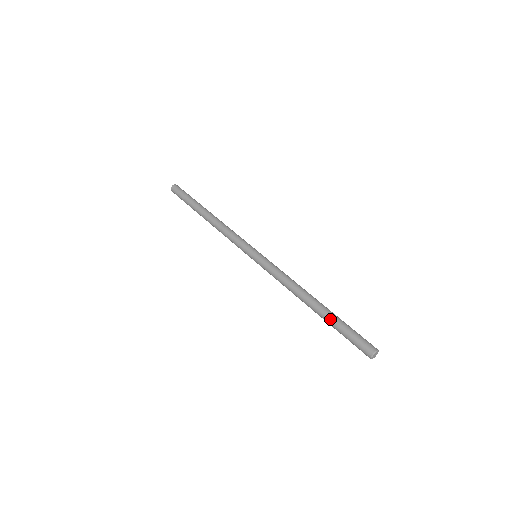
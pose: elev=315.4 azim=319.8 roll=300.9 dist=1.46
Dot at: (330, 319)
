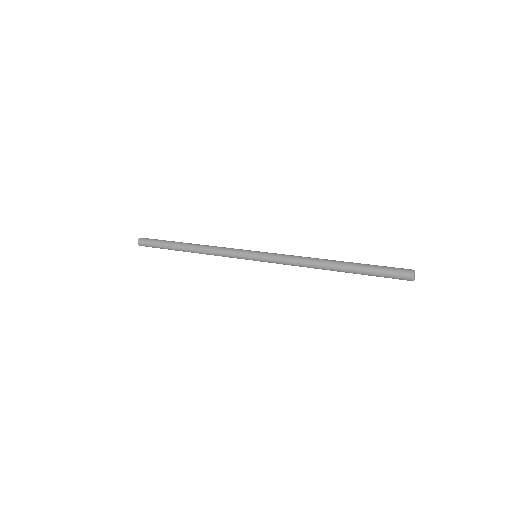
Dot at: (357, 270)
